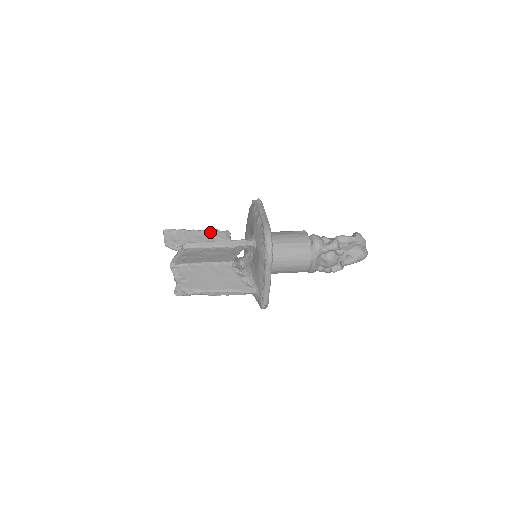
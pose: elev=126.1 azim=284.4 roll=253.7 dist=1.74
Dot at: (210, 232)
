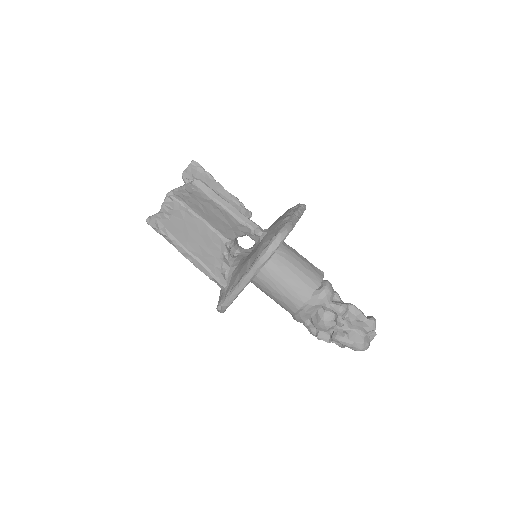
Dot at: (233, 199)
